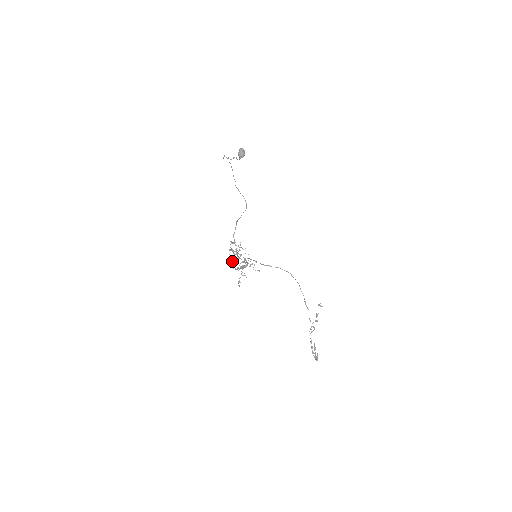
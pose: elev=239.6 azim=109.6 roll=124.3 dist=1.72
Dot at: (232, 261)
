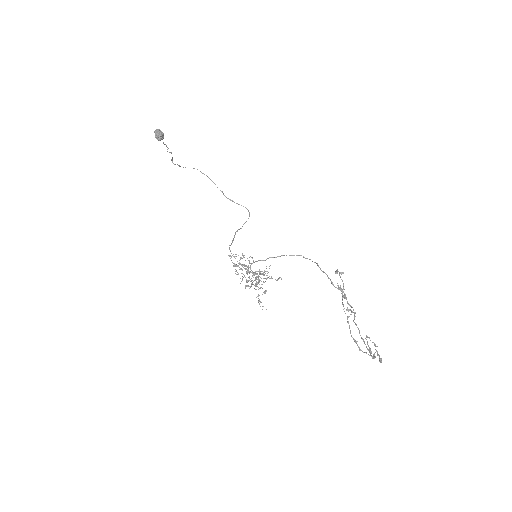
Dot at: occluded
